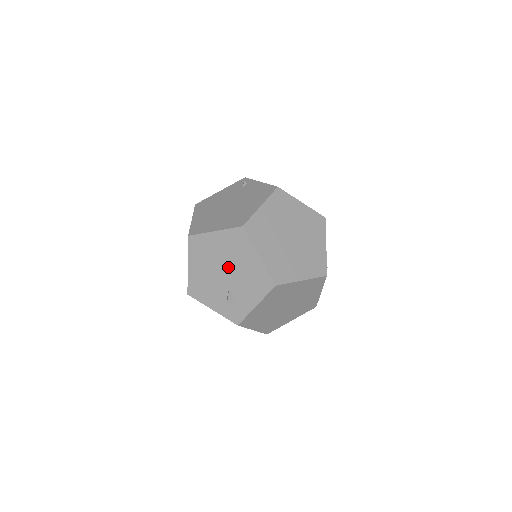
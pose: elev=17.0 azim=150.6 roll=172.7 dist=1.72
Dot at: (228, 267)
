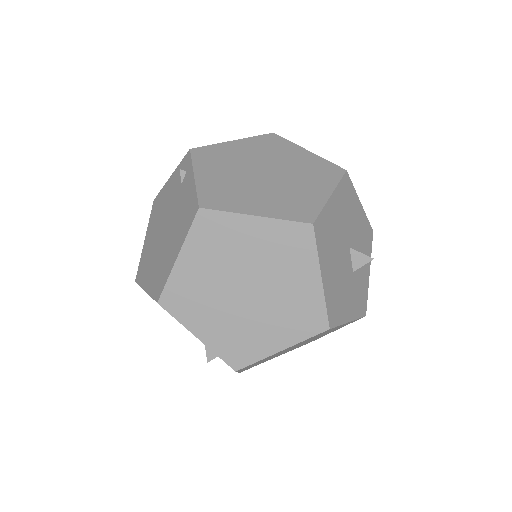
Dot at: occluded
